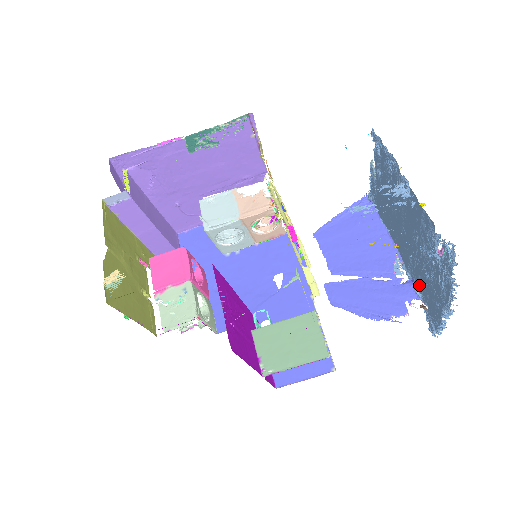
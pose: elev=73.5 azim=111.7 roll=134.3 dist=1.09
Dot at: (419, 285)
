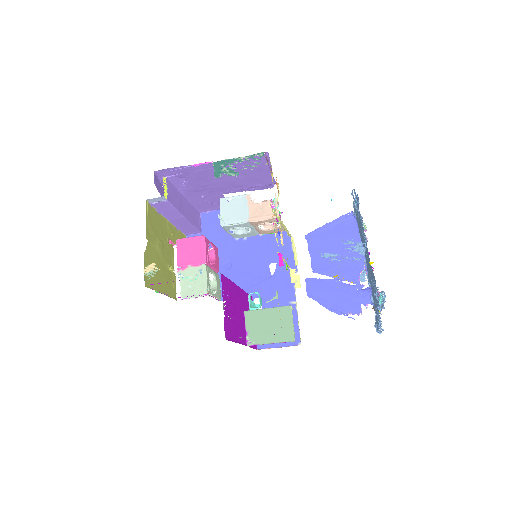
Dot at: occluded
